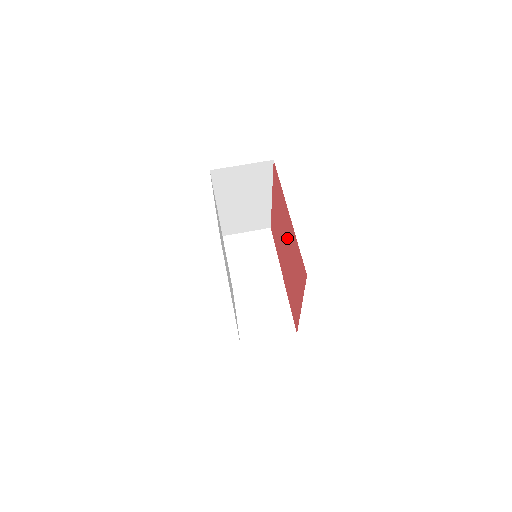
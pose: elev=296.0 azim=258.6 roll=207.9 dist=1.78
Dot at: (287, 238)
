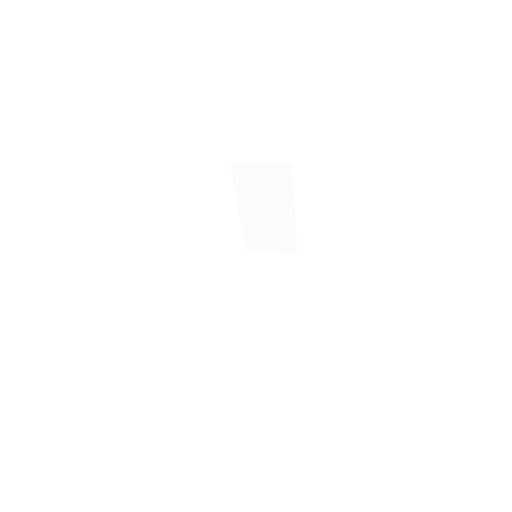
Dot at: occluded
